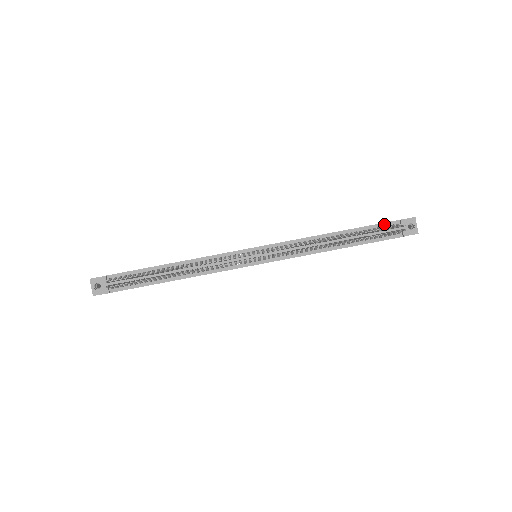
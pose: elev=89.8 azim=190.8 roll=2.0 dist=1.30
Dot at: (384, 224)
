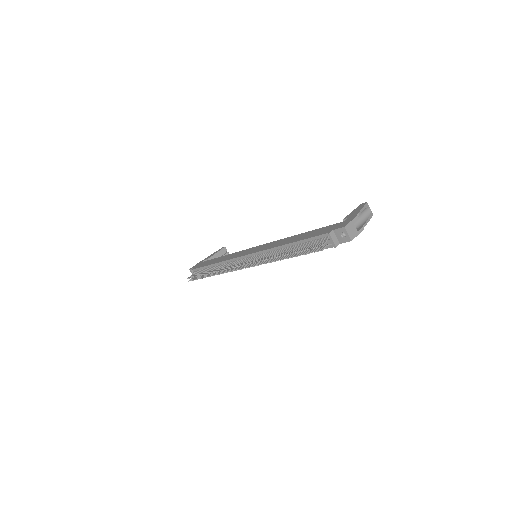
Dot at: (318, 237)
